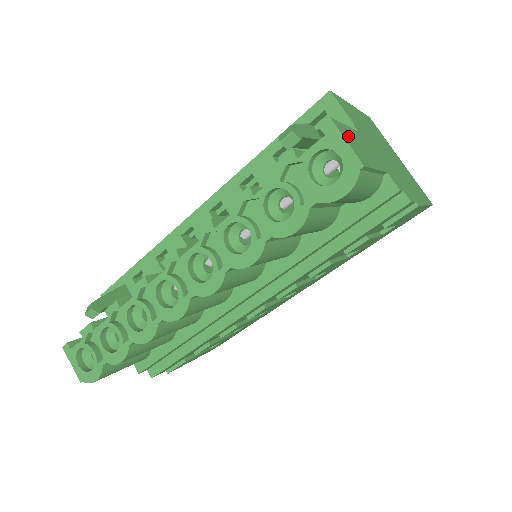
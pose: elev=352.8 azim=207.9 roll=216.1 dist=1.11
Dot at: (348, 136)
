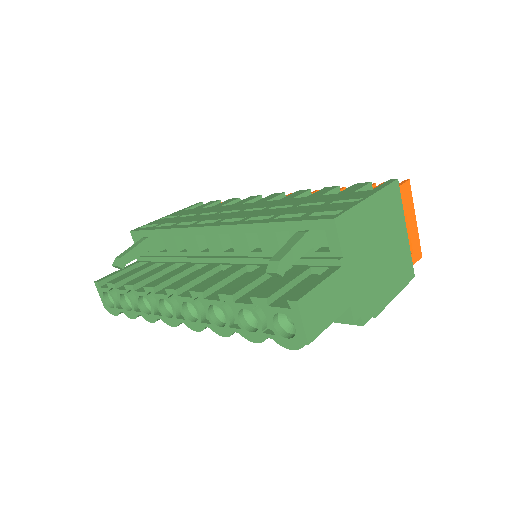
Dot at: (312, 307)
